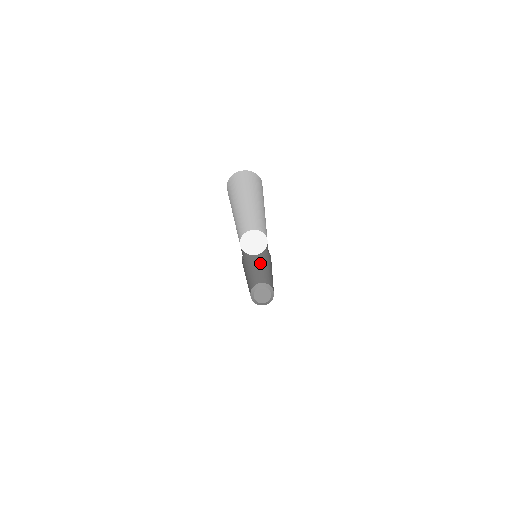
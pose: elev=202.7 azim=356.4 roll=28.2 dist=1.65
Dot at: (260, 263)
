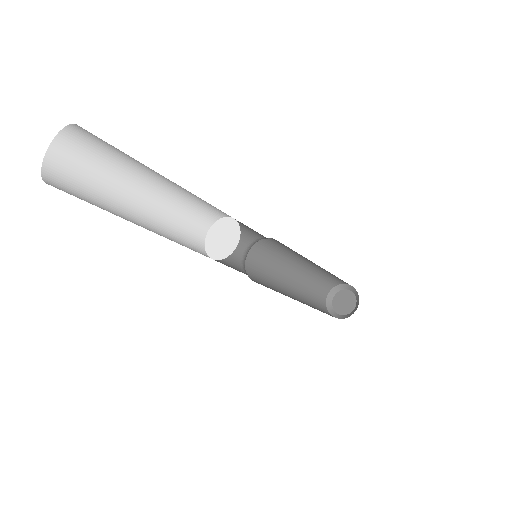
Dot at: (288, 271)
